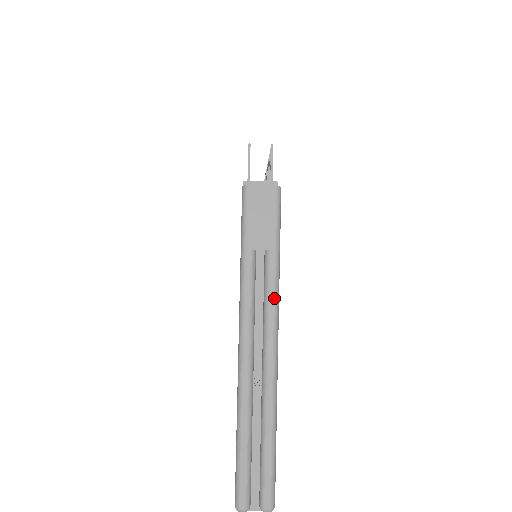
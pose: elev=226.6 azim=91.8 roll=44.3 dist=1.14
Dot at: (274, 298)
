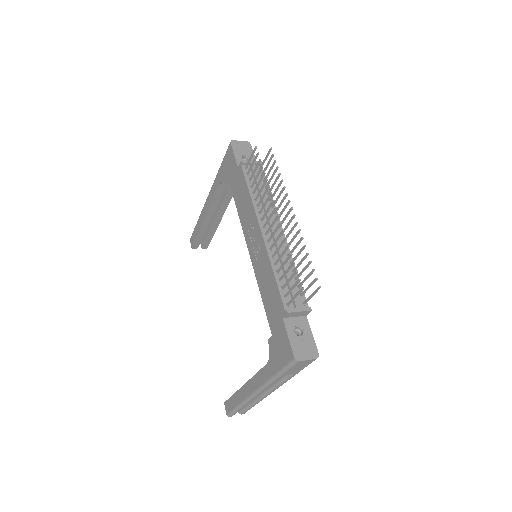
Dot at: occluded
